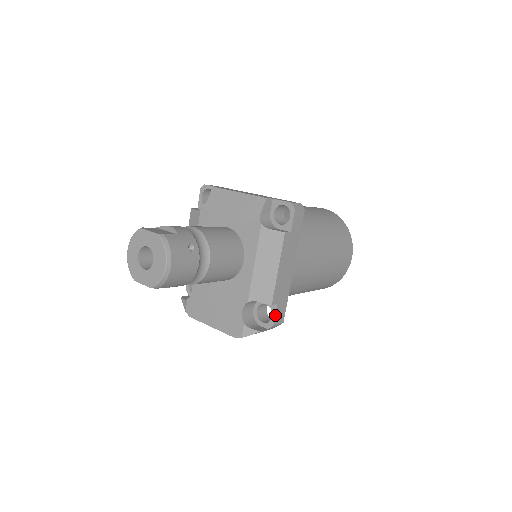
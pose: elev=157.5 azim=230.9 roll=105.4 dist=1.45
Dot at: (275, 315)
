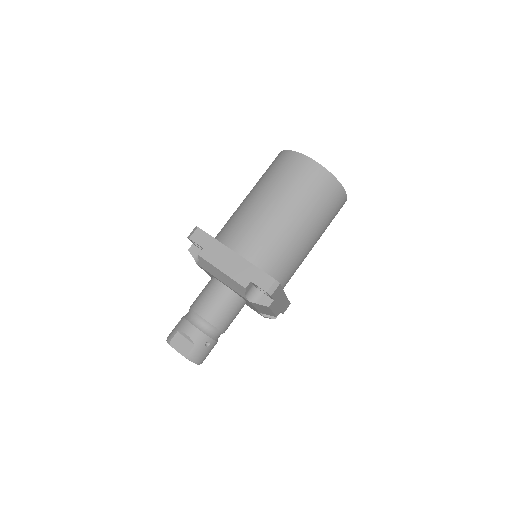
Dot at: occluded
